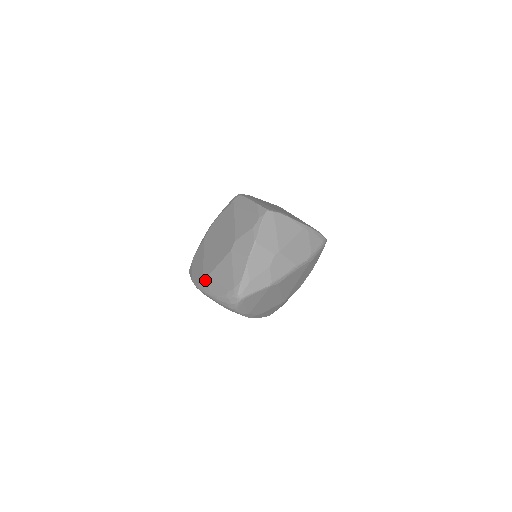
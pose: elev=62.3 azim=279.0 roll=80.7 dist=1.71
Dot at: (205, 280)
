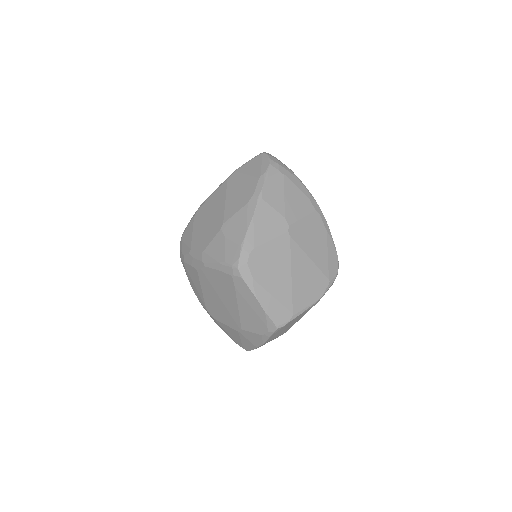
Dot at: (210, 315)
